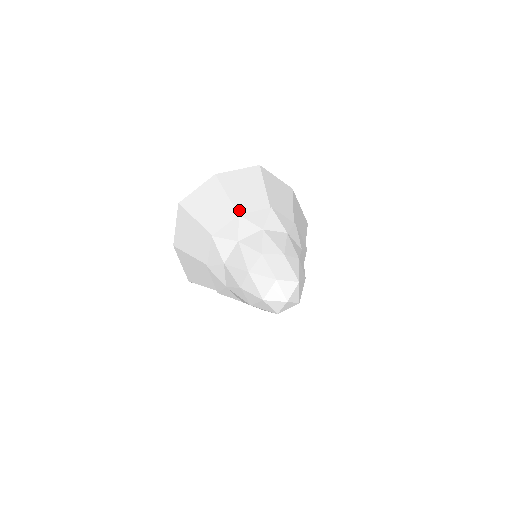
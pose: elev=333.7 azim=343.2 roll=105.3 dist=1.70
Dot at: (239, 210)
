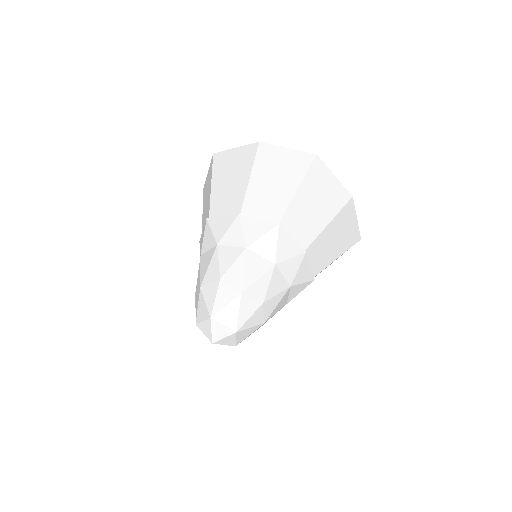
Dot at: (246, 206)
